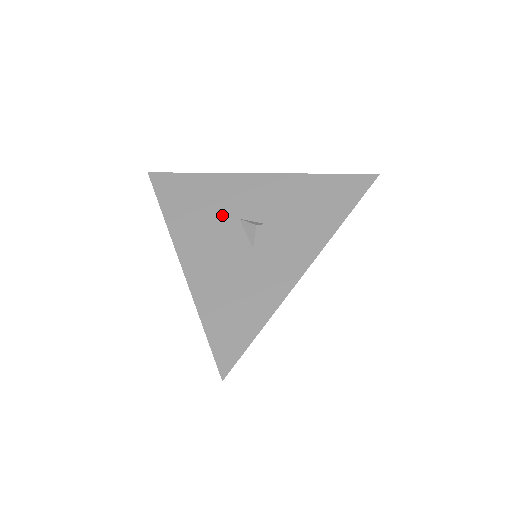
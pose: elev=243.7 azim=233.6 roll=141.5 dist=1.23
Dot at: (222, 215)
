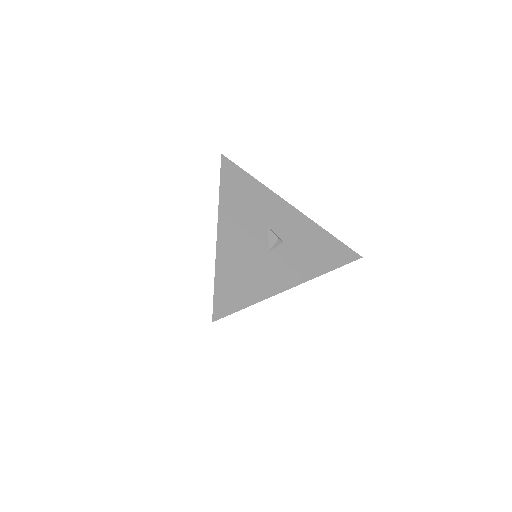
Dot at: (259, 217)
